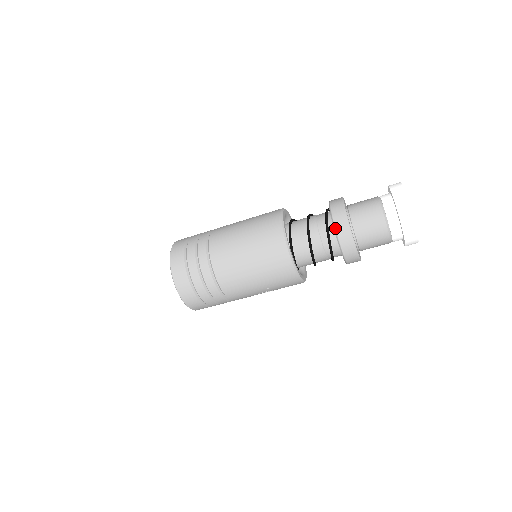
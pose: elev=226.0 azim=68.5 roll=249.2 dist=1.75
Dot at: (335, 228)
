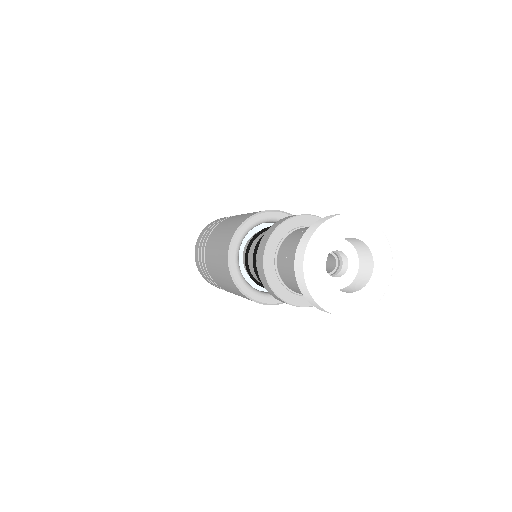
Dot at: (257, 269)
